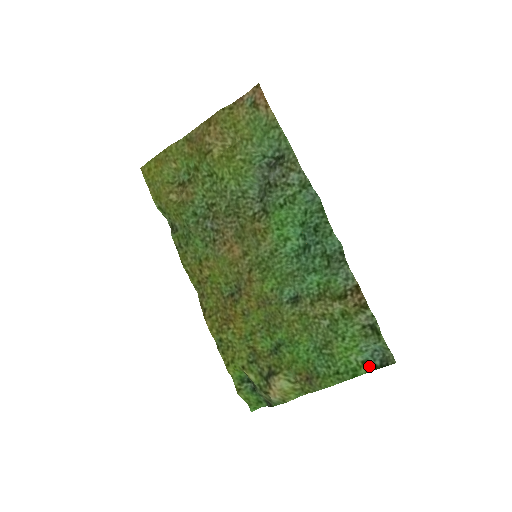
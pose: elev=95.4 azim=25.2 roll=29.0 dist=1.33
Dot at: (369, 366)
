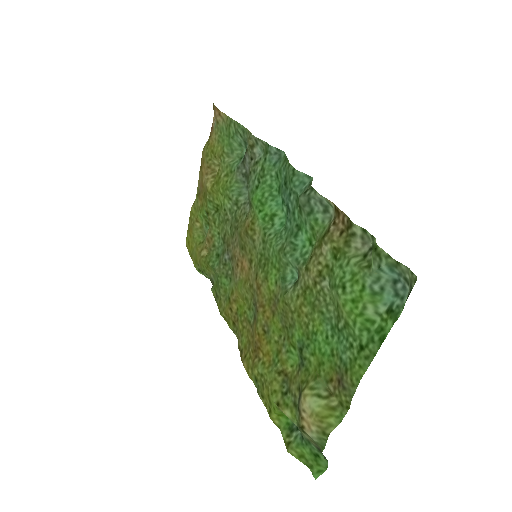
Dot at: (395, 311)
